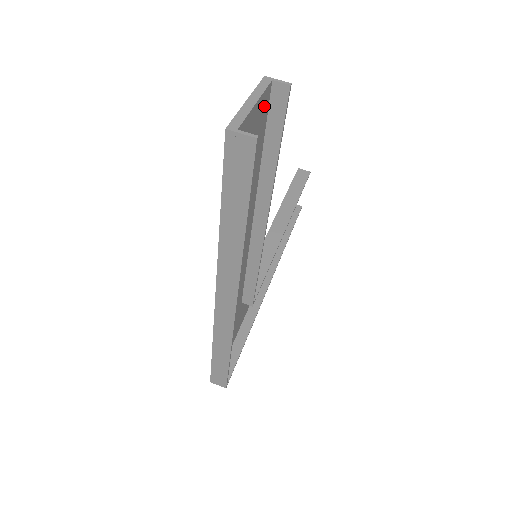
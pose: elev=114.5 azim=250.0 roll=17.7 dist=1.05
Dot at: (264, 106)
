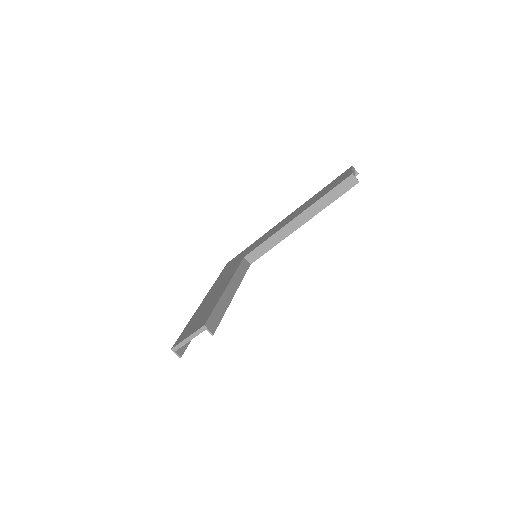
Dot at: occluded
